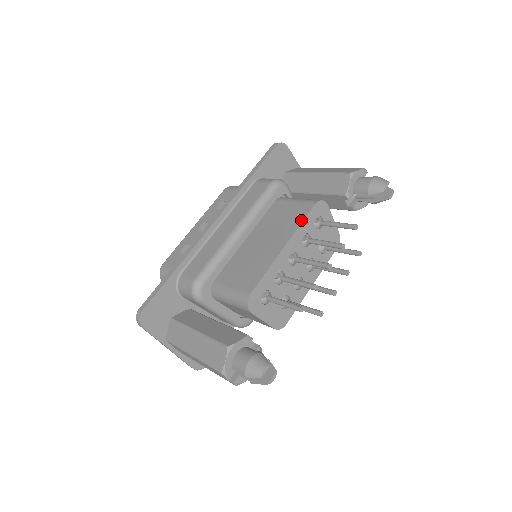
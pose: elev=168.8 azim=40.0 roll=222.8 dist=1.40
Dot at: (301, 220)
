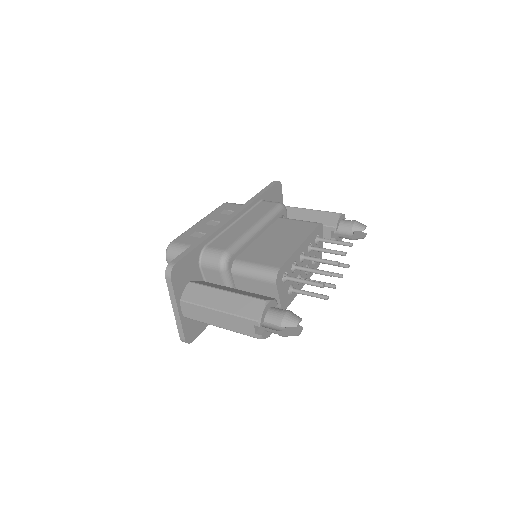
Dot at: (311, 231)
